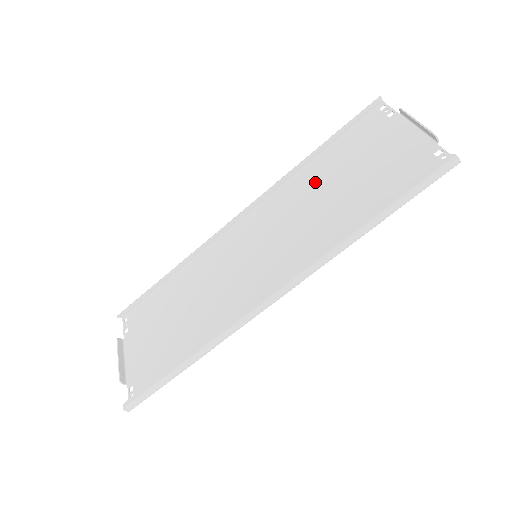
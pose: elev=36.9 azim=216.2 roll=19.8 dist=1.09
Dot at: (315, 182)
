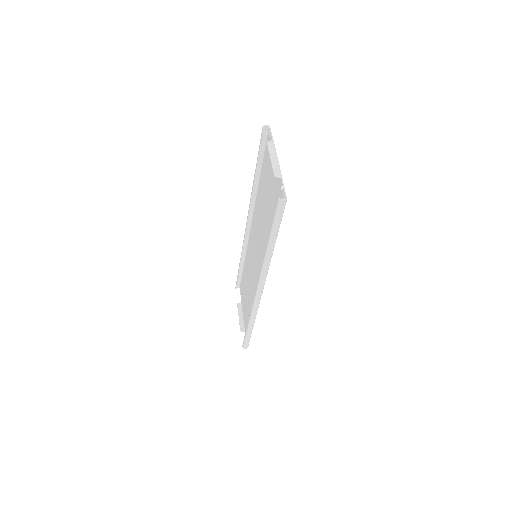
Dot at: (261, 200)
